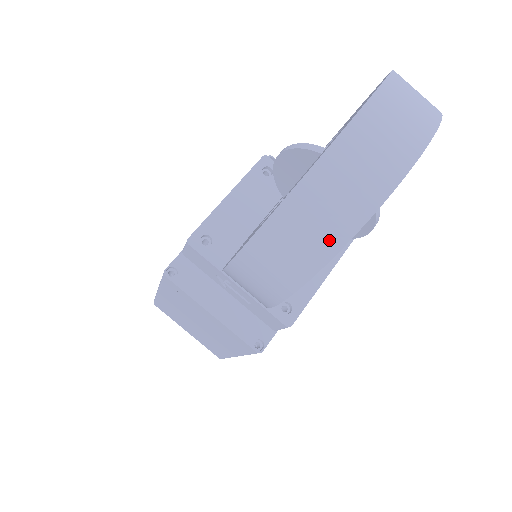
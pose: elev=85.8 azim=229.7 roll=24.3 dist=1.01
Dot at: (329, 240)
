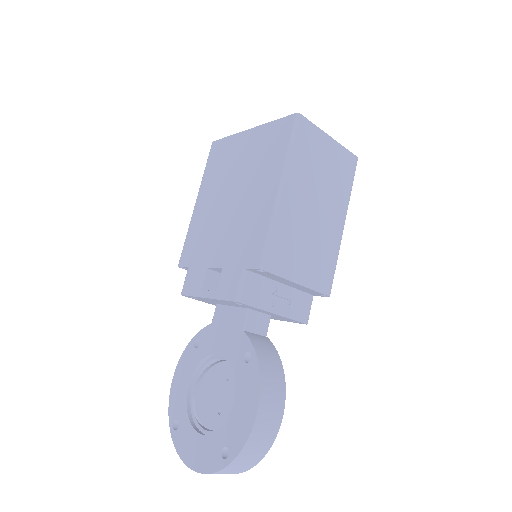
Dot at: occluded
